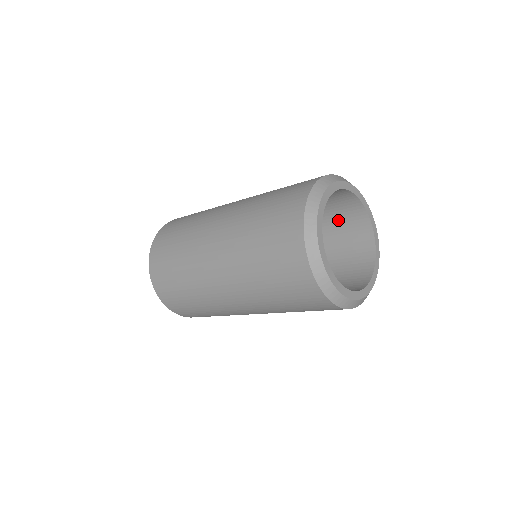
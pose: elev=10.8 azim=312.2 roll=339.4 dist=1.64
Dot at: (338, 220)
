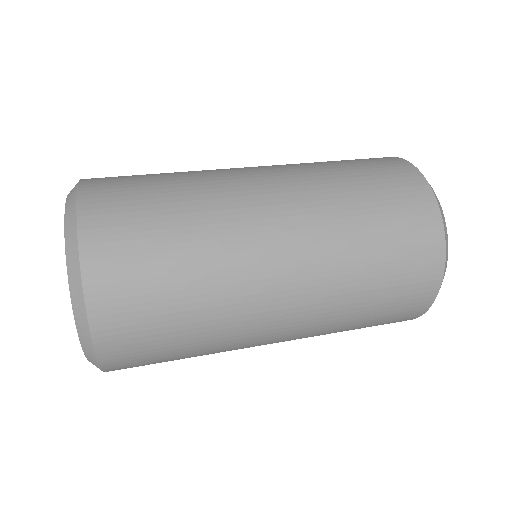
Dot at: occluded
